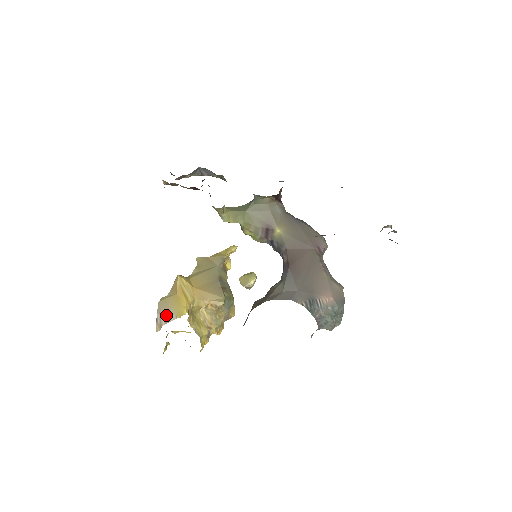
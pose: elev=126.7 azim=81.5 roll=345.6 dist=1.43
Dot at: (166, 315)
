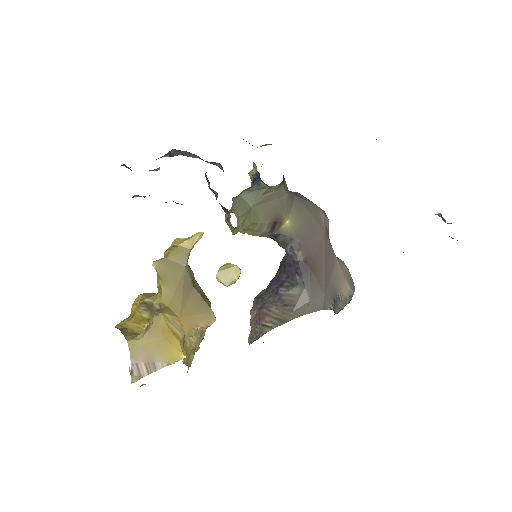
Dot at: (148, 364)
